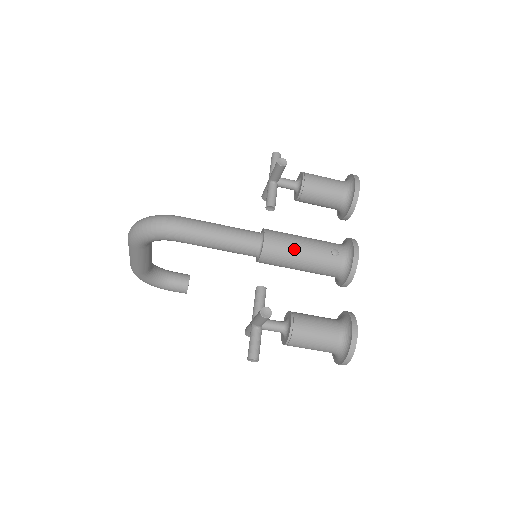
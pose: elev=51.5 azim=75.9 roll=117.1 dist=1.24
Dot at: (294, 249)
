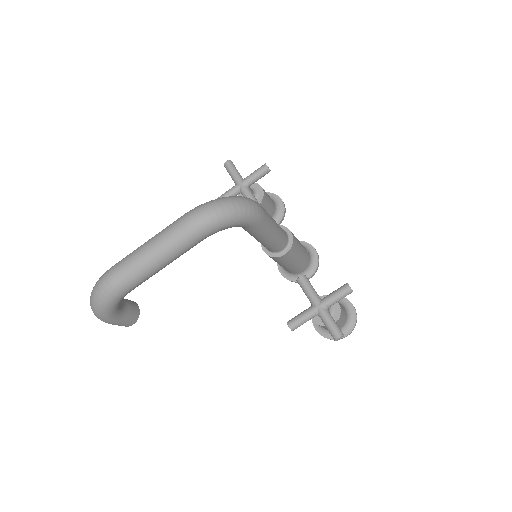
Dot at: (300, 244)
